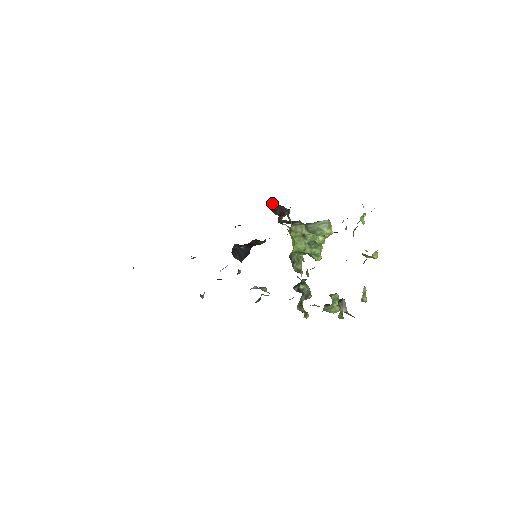
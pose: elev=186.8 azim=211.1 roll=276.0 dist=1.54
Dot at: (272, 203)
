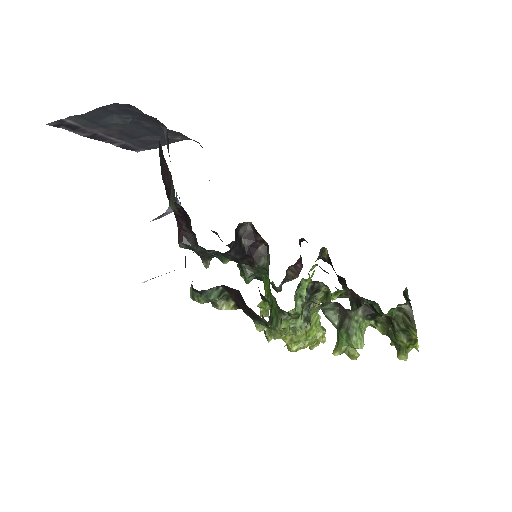
Dot at: (300, 245)
